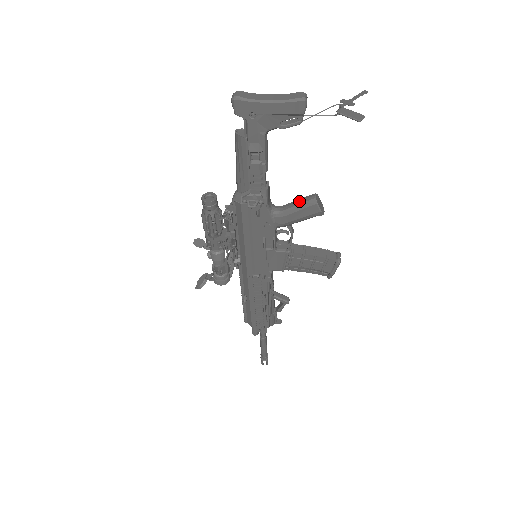
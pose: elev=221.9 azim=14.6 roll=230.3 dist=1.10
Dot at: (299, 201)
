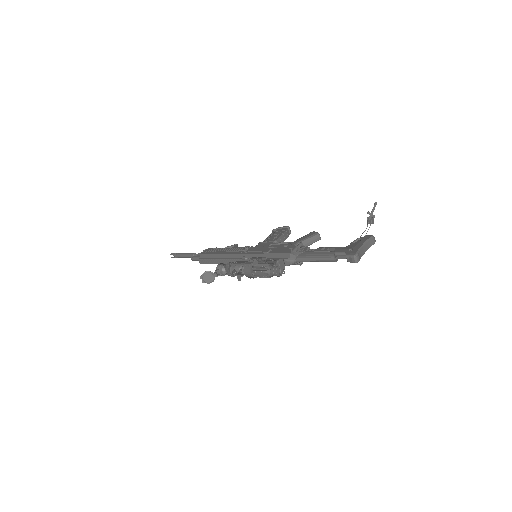
Dot at: (312, 241)
